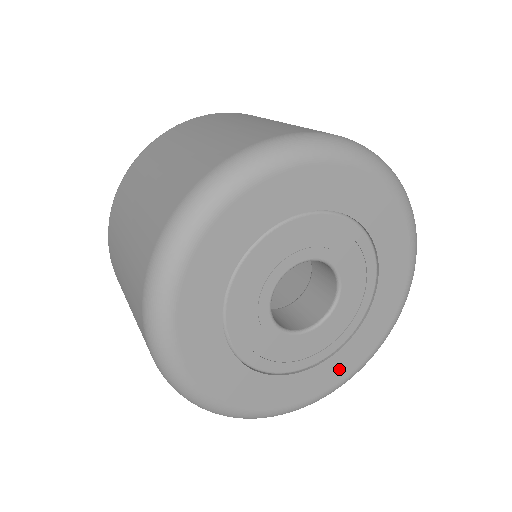
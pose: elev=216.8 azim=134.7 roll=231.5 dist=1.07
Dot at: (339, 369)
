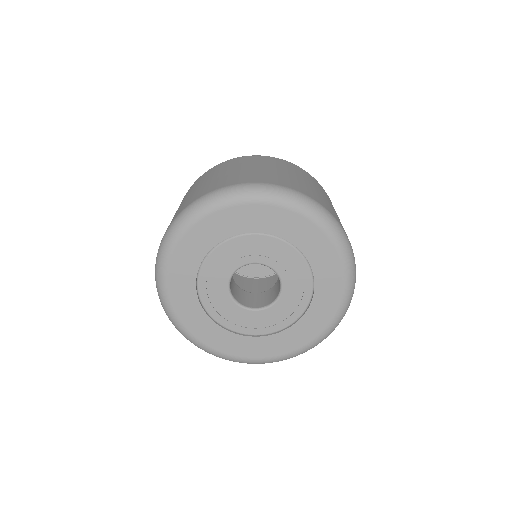
Dot at: (321, 316)
